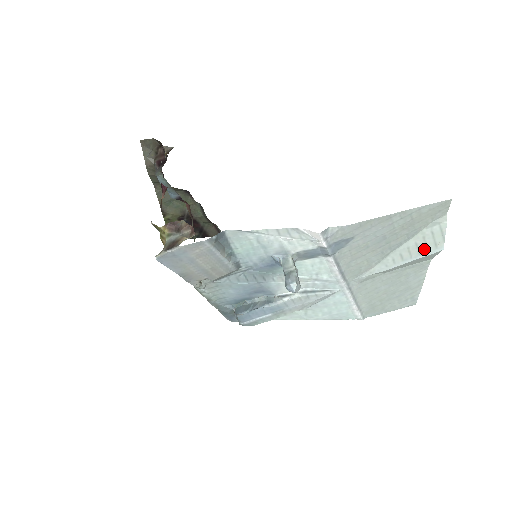
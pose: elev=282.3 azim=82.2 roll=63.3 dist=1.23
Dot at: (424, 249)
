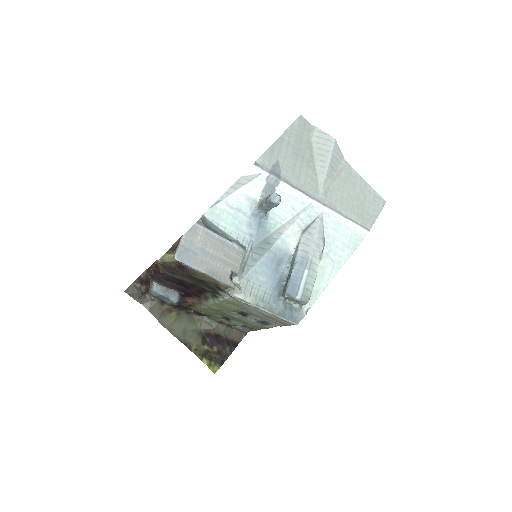
Dot at: (326, 147)
